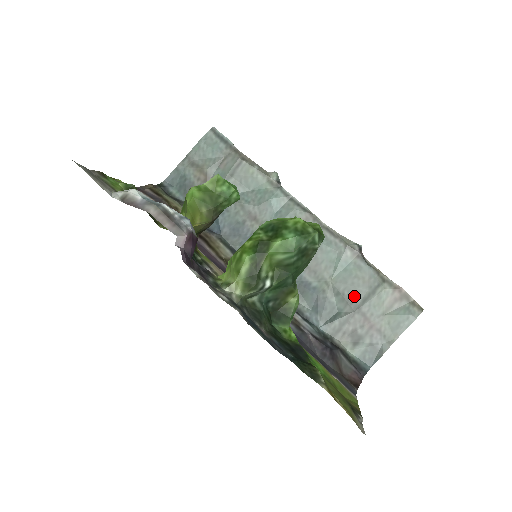
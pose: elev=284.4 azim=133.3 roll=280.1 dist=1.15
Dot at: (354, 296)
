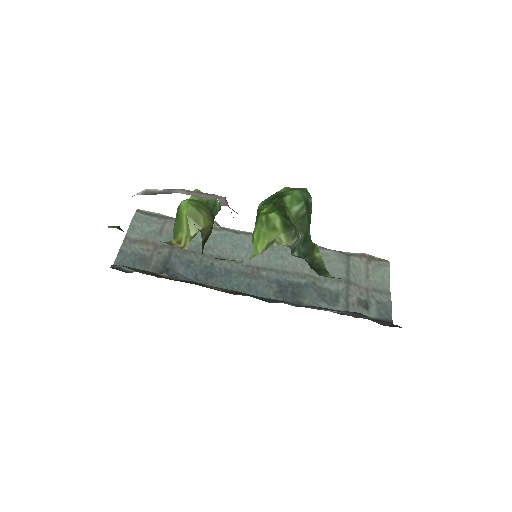
Dot at: (338, 274)
